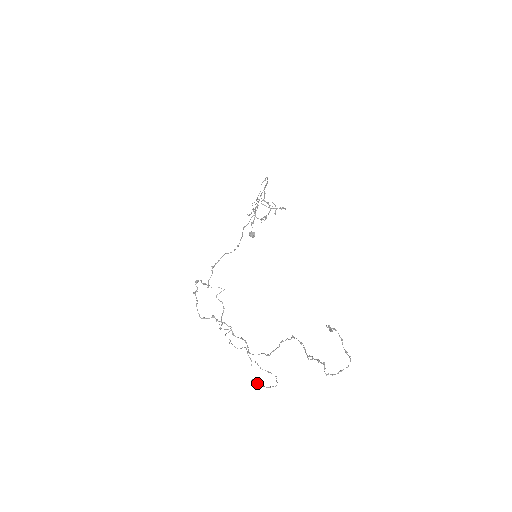
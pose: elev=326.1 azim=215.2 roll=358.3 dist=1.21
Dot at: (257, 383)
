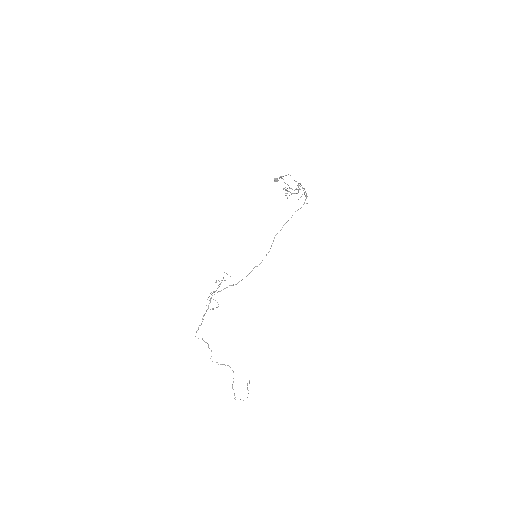
Dot at: (218, 280)
